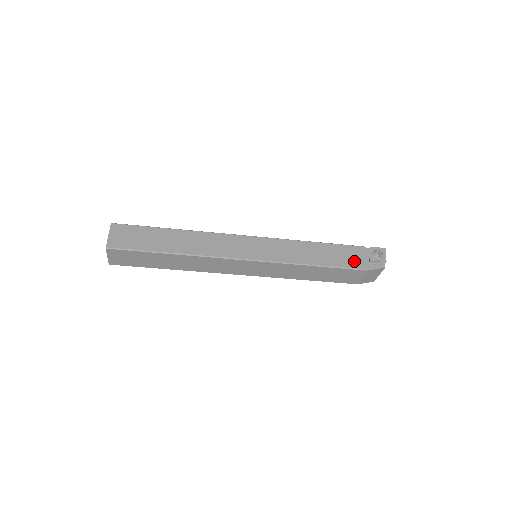
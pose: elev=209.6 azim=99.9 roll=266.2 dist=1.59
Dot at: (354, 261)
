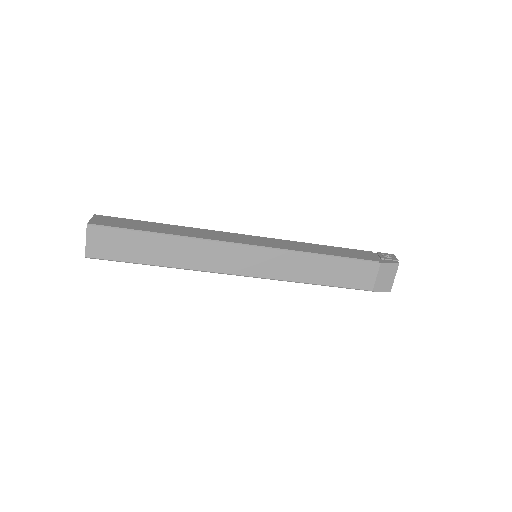
Dot at: (364, 256)
